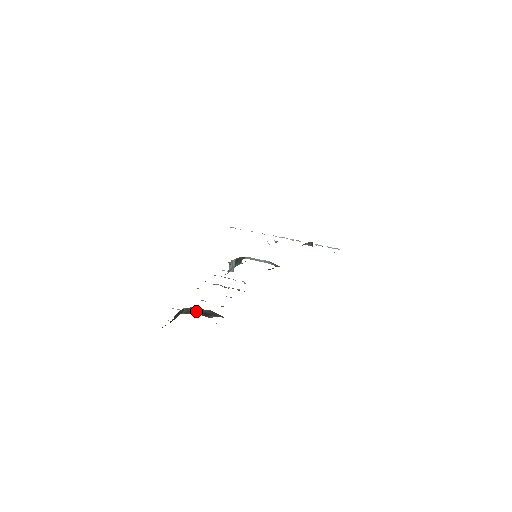
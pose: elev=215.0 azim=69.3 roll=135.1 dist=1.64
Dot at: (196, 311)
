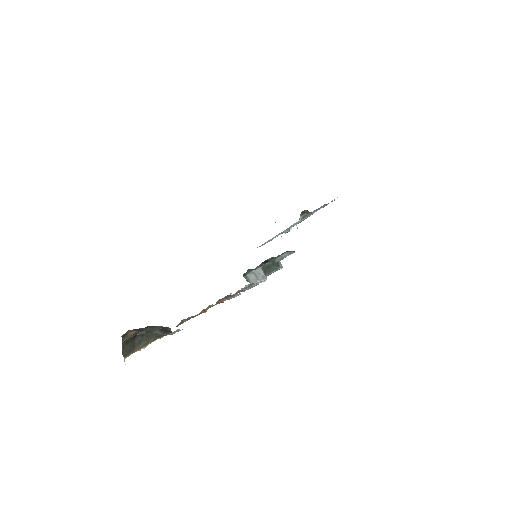
Dot at: (159, 332)
